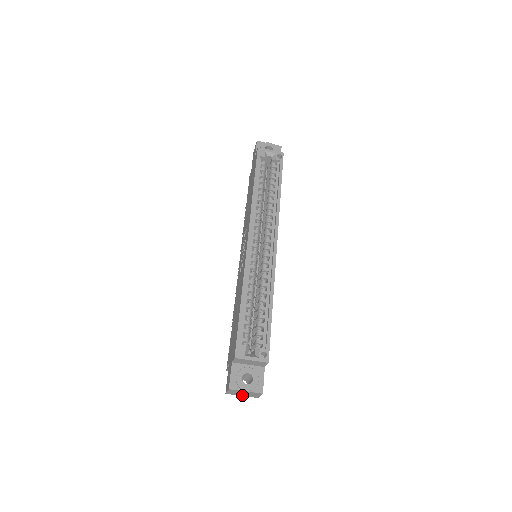
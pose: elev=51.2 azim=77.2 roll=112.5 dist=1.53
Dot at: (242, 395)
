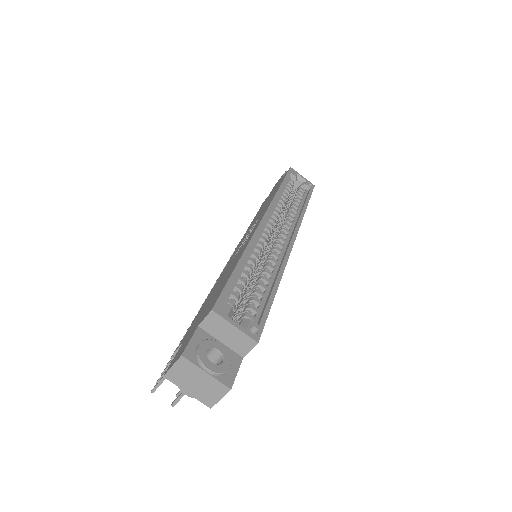
Dot at: (189, 390)
